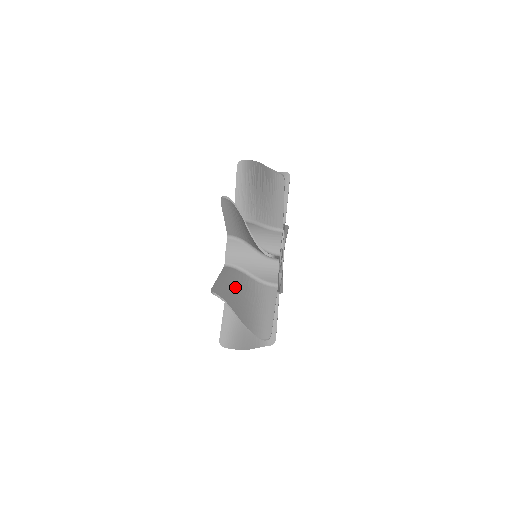
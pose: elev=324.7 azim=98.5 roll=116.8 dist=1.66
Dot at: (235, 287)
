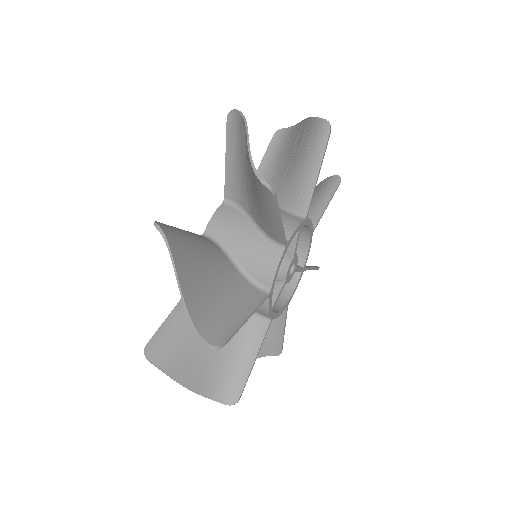
Dot at: (193, 332)
